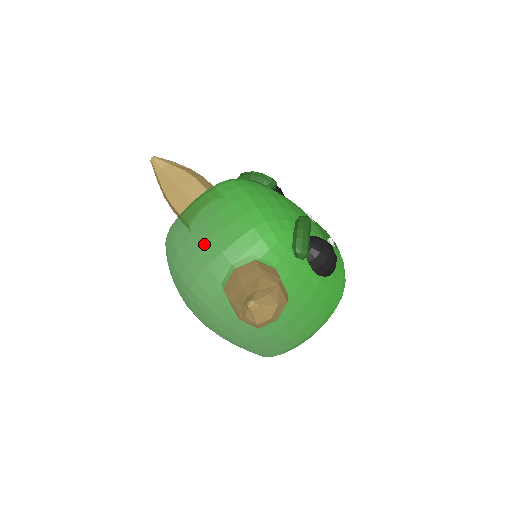
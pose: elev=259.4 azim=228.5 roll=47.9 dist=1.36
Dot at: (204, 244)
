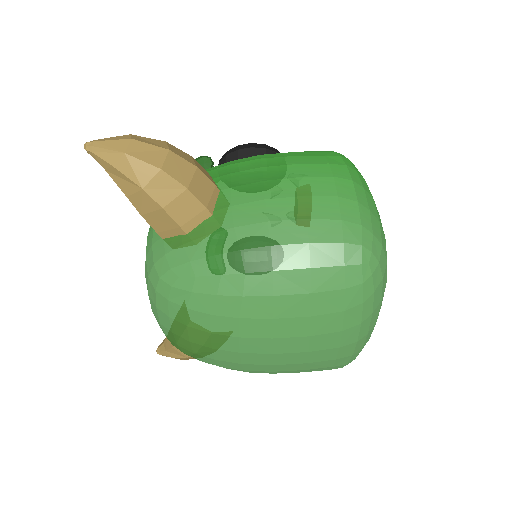
Dot at: occluded
